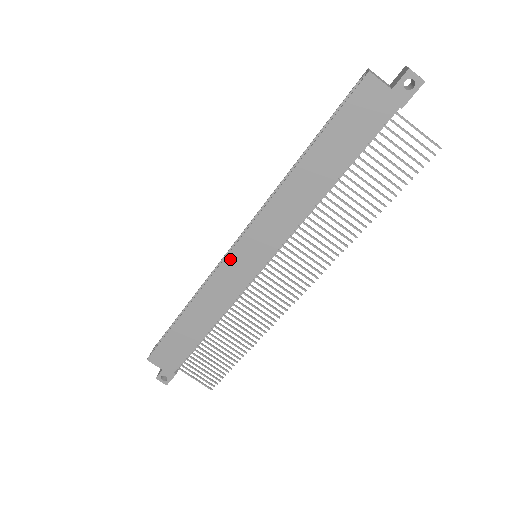
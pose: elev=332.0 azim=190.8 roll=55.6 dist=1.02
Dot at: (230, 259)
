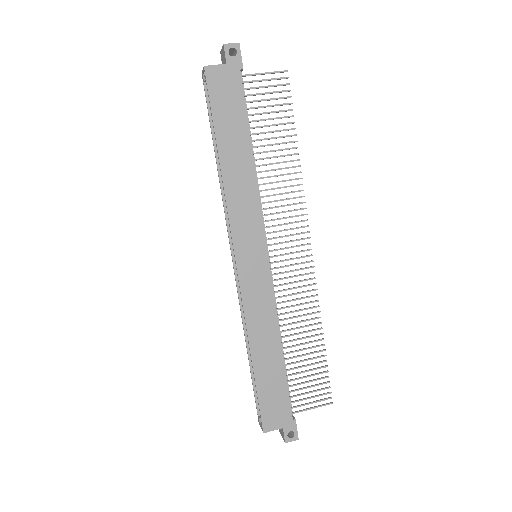
Dot at: (242, 274)
